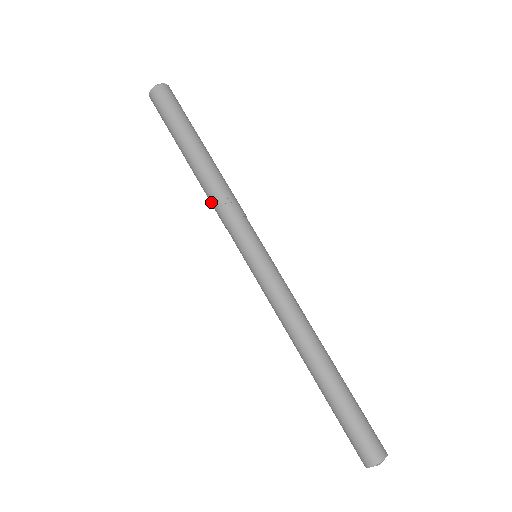
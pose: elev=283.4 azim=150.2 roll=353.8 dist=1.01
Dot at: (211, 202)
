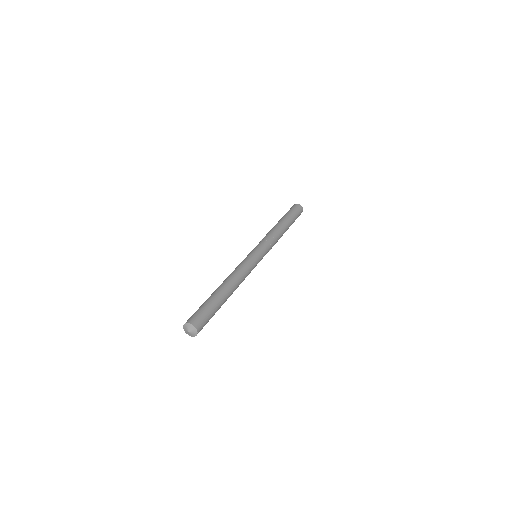
Dot at: (268, 233)
